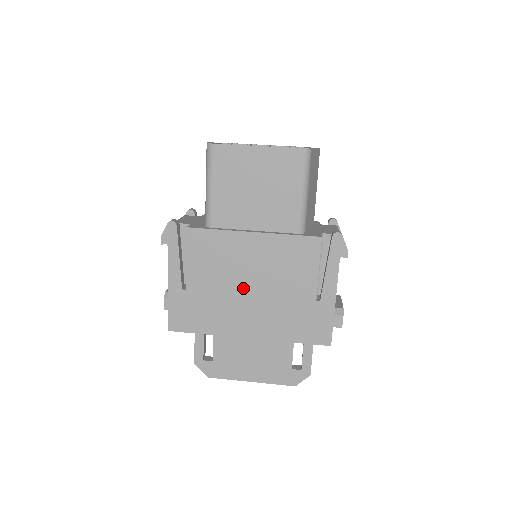
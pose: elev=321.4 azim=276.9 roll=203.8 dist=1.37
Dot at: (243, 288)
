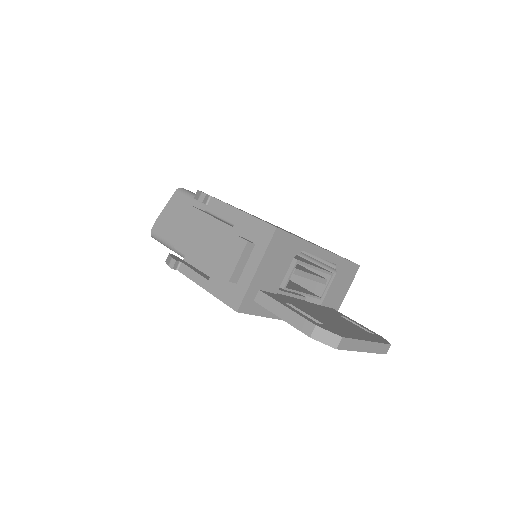
Dot at: occluded
